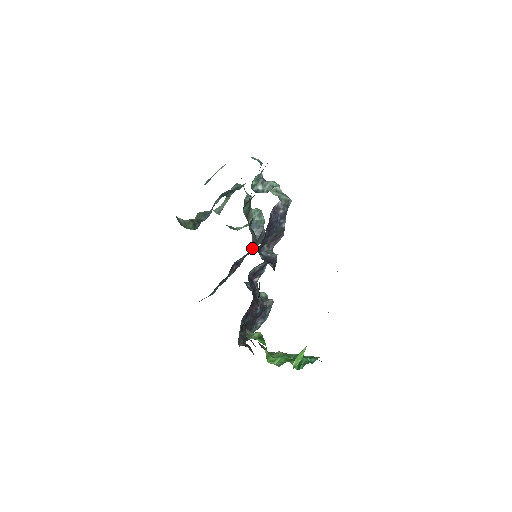
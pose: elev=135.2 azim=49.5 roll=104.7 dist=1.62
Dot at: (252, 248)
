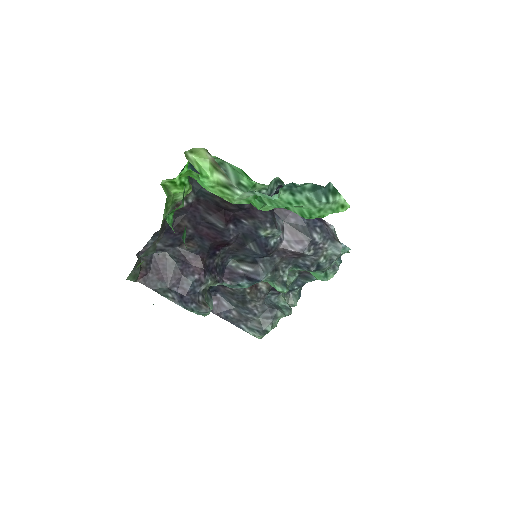
Dot at: (251, 298)
